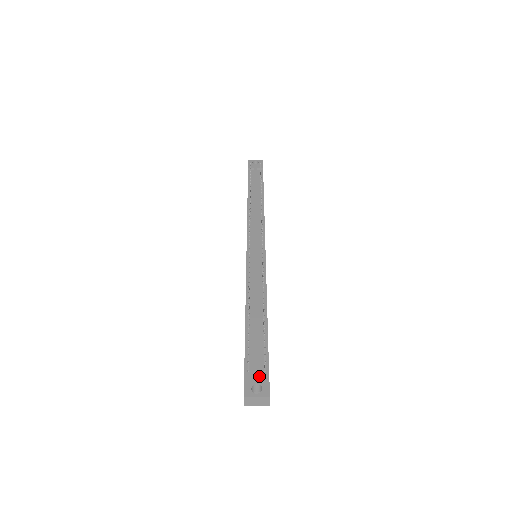
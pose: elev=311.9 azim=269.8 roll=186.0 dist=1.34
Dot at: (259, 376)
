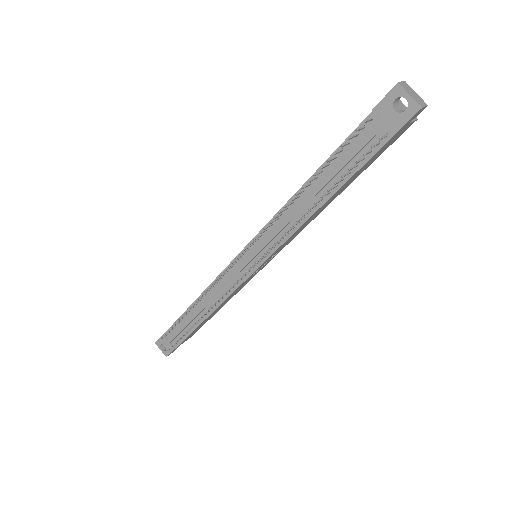
Dot at: (168, 345)
